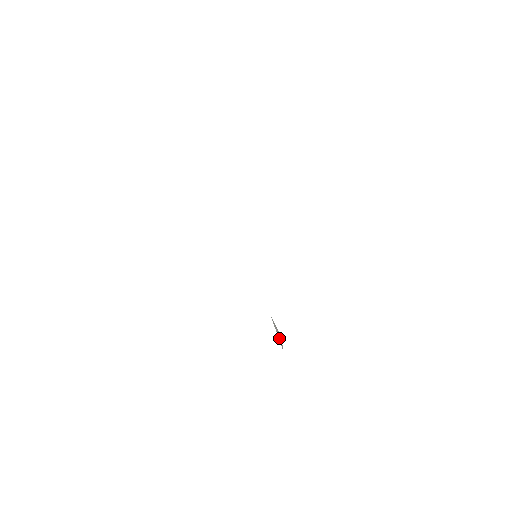
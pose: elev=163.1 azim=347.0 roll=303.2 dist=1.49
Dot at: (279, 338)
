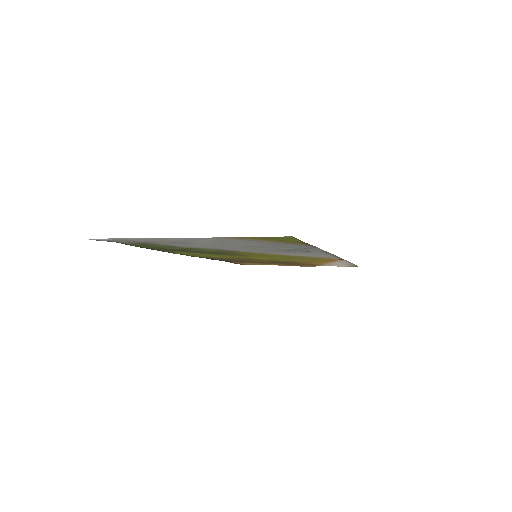
Dot at: (308, 248)
